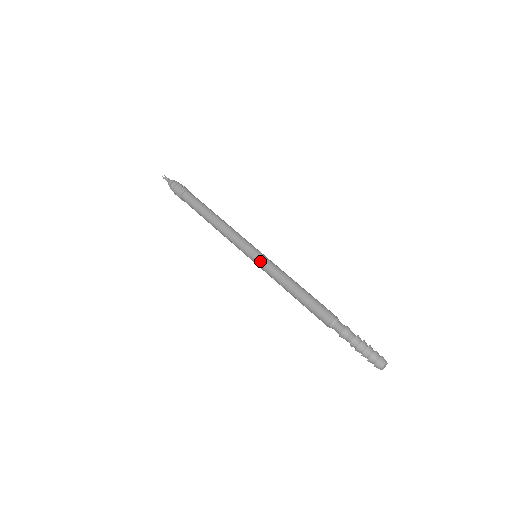
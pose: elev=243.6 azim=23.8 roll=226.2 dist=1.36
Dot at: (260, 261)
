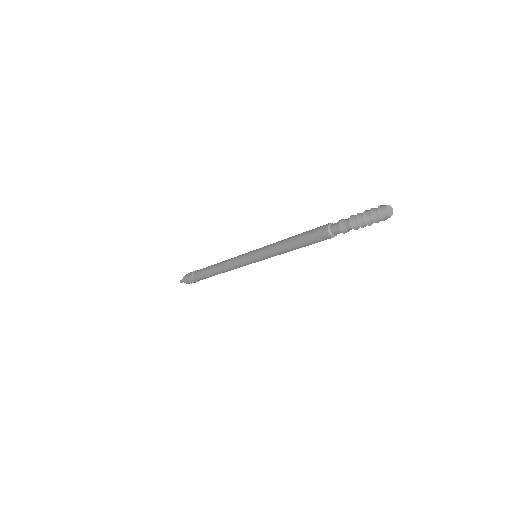
Dot at: (258, 249)
